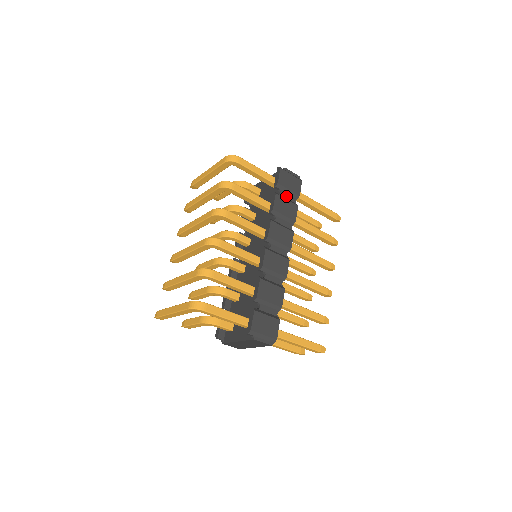
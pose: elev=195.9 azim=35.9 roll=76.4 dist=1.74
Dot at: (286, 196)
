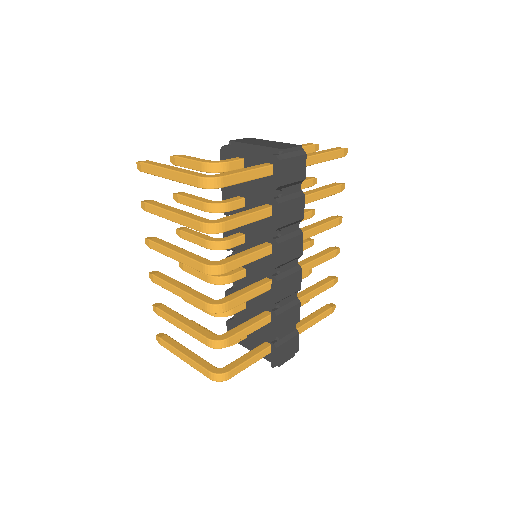
Dot at: (289, 191)
